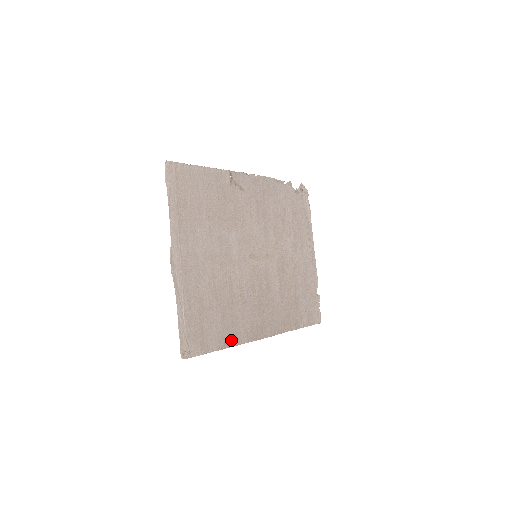
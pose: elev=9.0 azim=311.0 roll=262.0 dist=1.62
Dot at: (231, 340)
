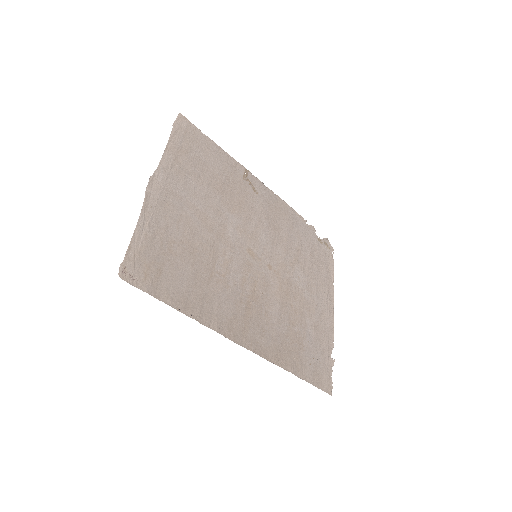
Dot at: (195, 311)
